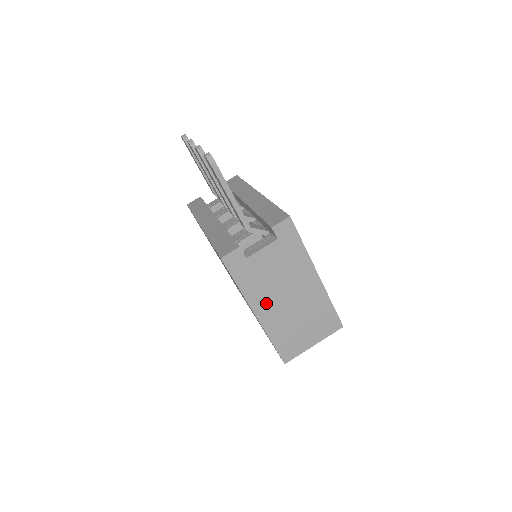
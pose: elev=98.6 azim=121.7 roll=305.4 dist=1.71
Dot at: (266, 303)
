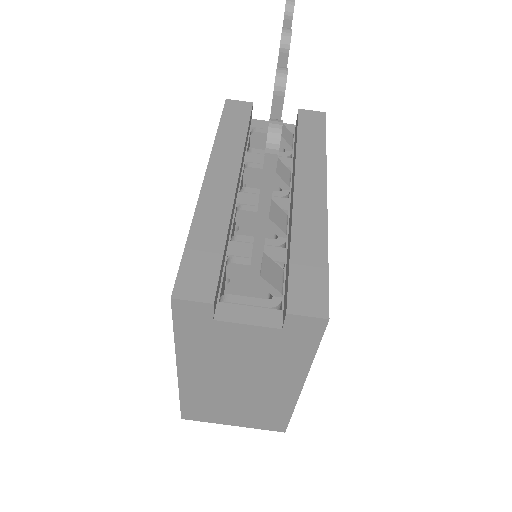
Dot at: (203, 370)
